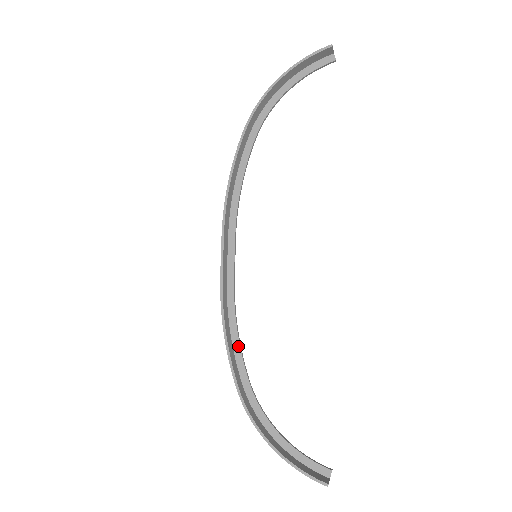
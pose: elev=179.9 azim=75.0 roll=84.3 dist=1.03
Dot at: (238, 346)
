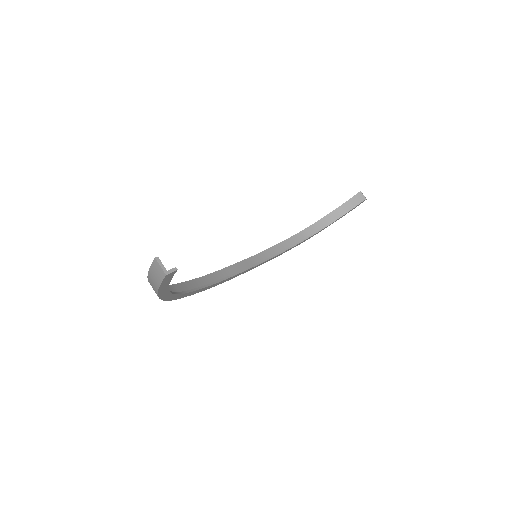
Dot at: (201, 287)
